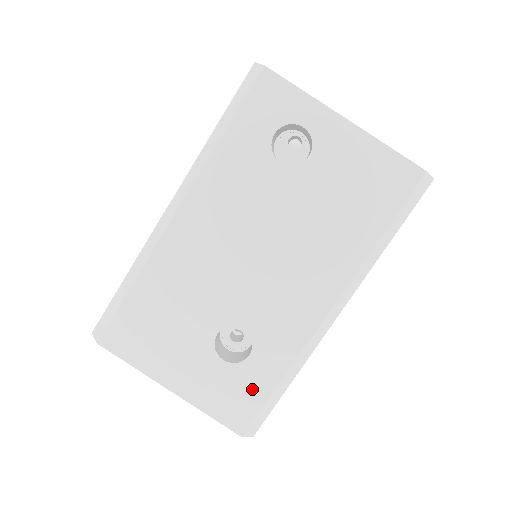
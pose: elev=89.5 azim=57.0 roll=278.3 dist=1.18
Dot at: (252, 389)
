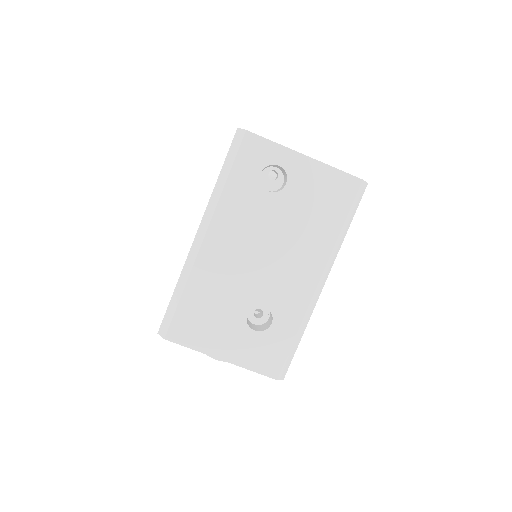
Dot at: (278, 346)
